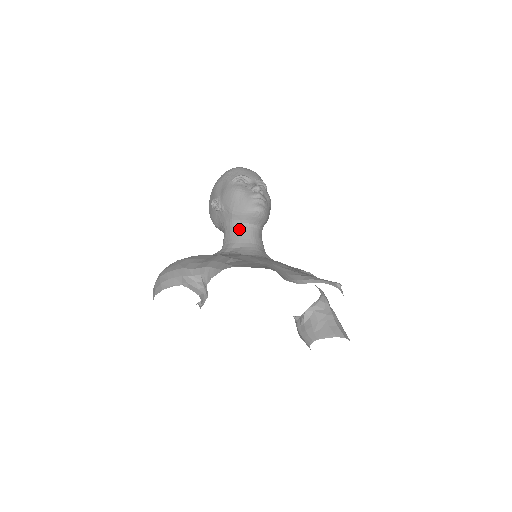
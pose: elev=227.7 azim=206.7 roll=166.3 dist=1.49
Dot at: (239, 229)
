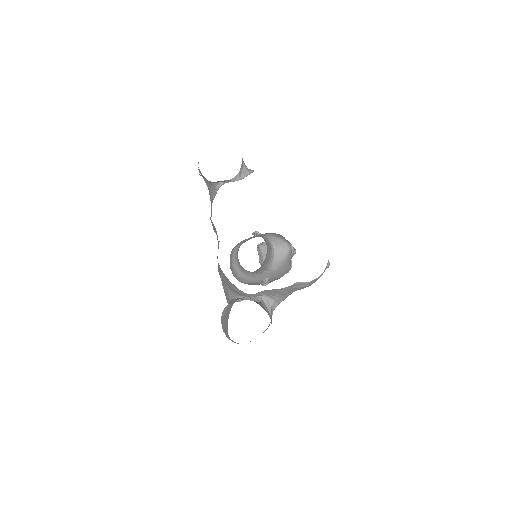
Dot at: occluded
